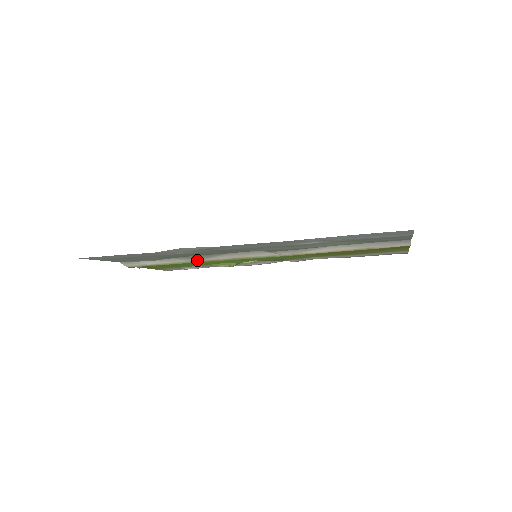
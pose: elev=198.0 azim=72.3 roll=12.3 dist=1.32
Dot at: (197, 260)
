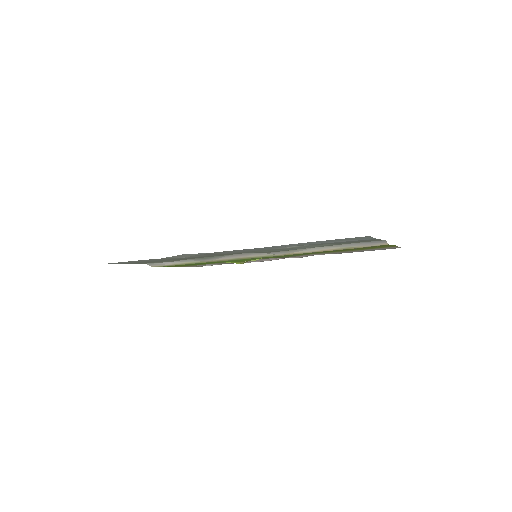
Dot at: (207, 260)
